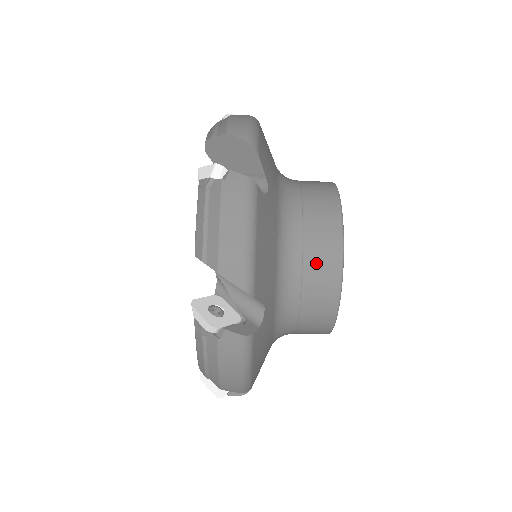
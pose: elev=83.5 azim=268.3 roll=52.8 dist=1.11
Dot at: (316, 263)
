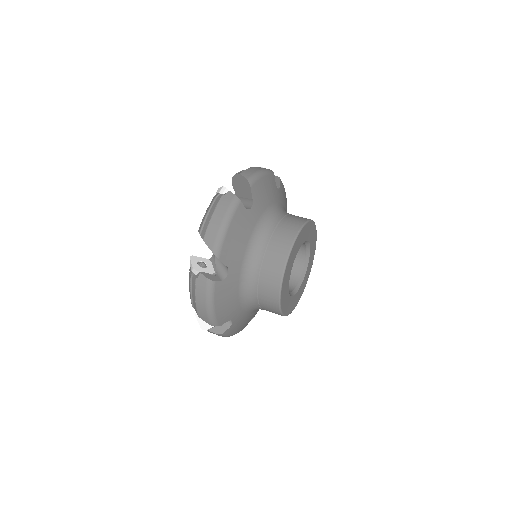
Dot at: (289, 221)
